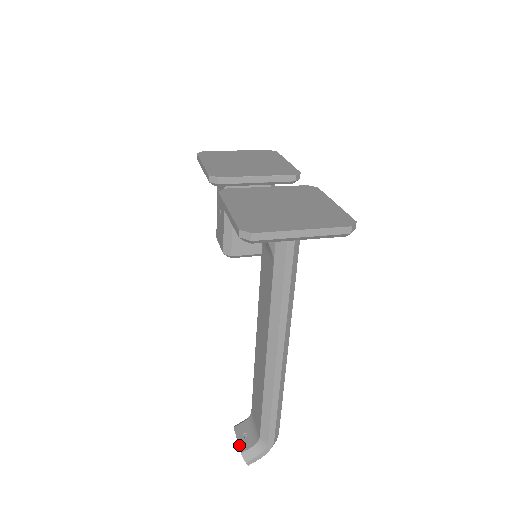
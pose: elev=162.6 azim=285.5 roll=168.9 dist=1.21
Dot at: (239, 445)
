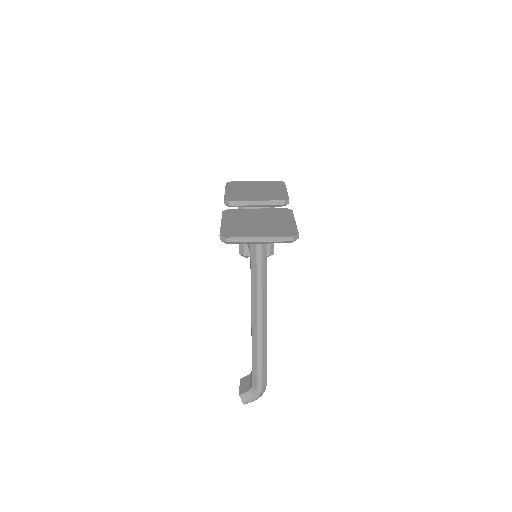
Dot at: (240, 390)
